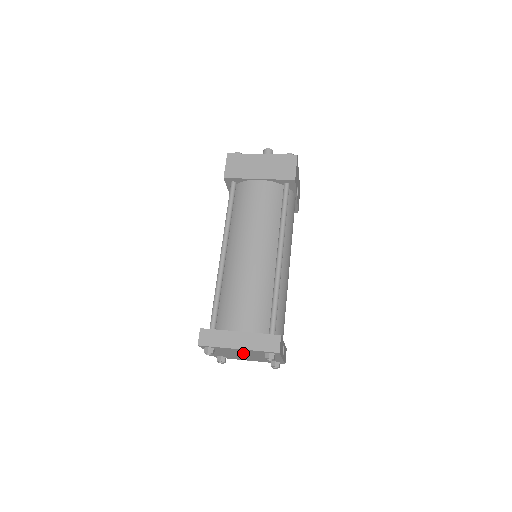
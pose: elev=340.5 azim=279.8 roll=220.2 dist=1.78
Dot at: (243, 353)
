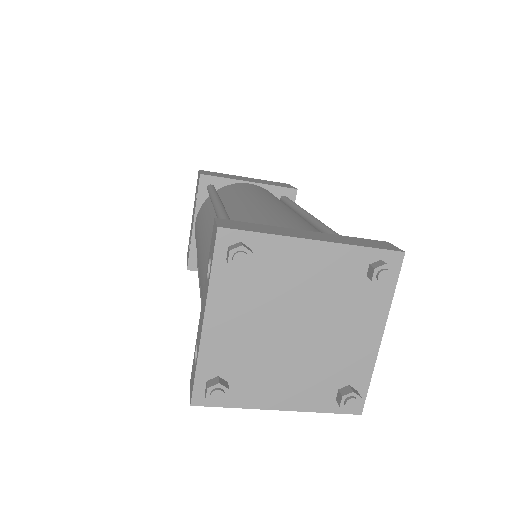
Dot at: (304, 300)
